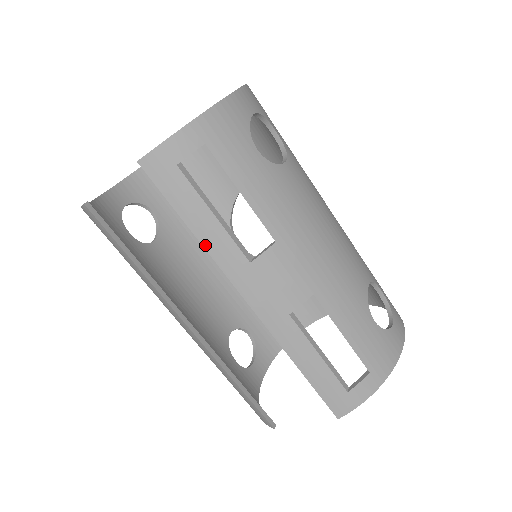
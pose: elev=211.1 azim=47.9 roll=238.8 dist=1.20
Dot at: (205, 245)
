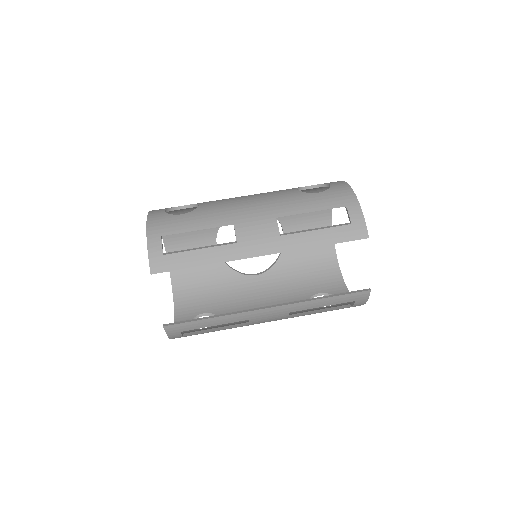
Dot at: (214, 262)
